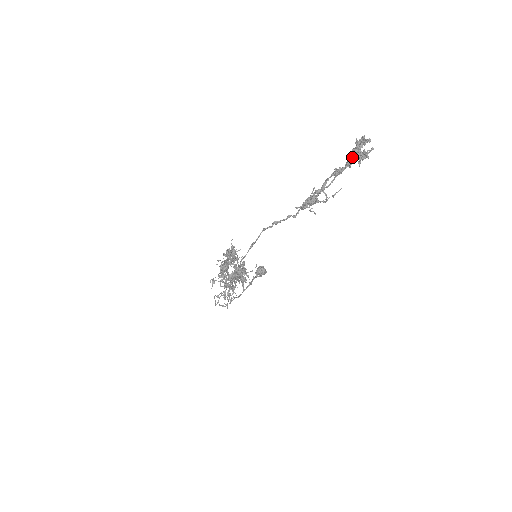
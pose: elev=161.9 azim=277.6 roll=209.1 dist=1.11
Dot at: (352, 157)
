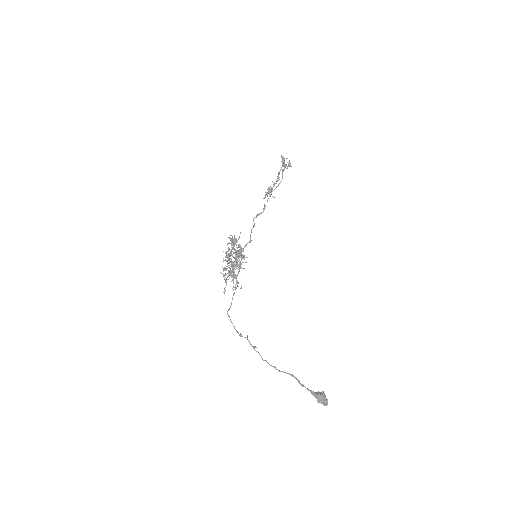
Dot at: (282, 166)
